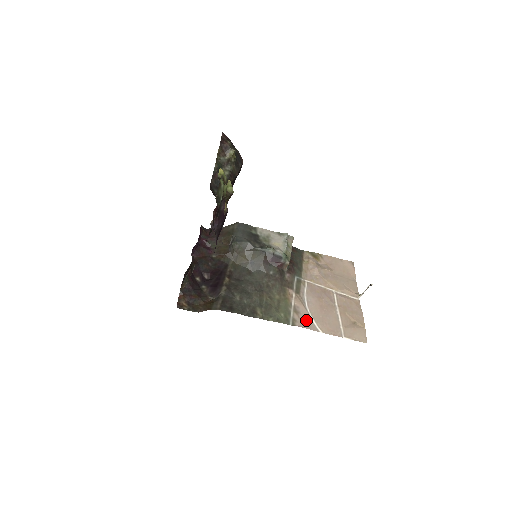
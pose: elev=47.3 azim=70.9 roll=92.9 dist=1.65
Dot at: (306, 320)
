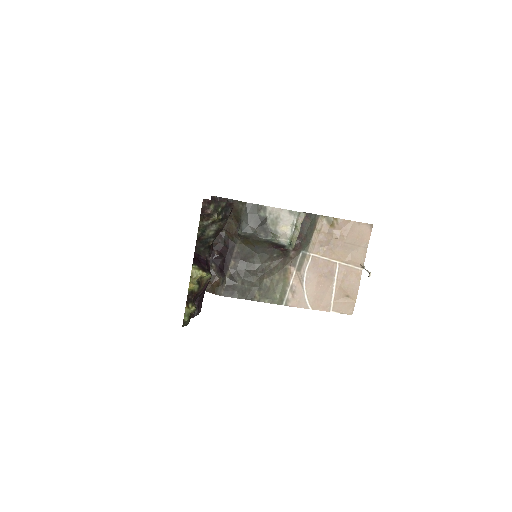
Dot at: (299, 299)
